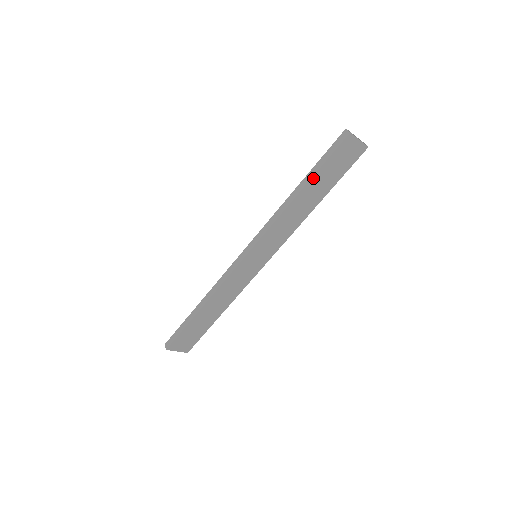
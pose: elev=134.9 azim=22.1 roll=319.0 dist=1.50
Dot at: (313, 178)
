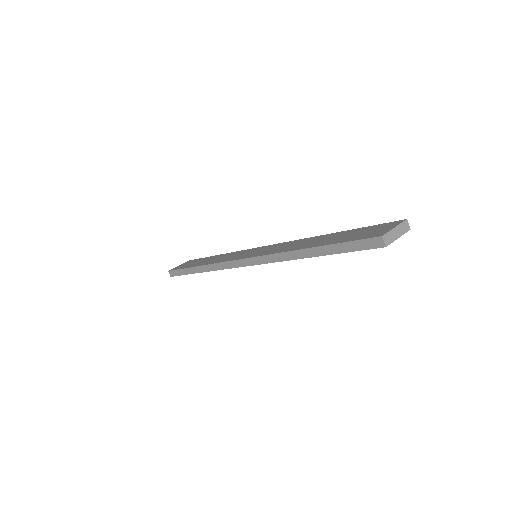
Dot at: (328, 254)
